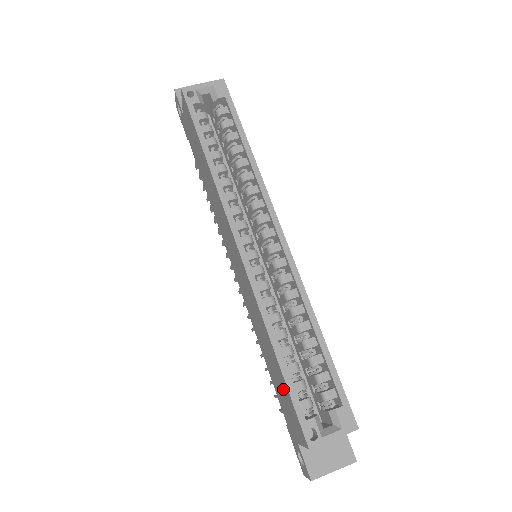
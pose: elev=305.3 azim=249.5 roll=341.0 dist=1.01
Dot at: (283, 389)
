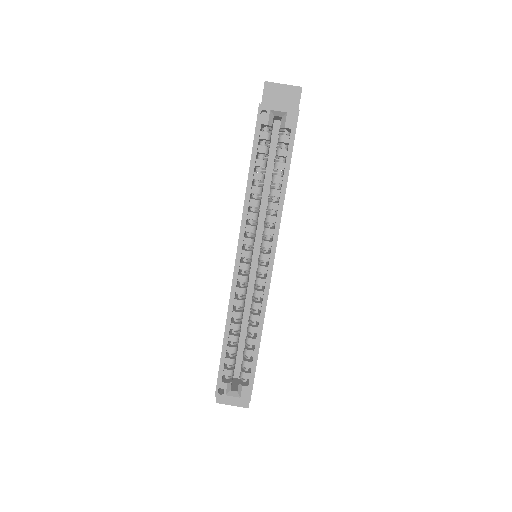
Dot at: occluded
